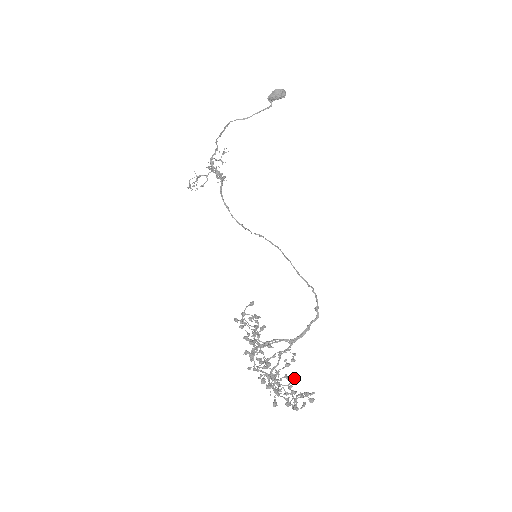
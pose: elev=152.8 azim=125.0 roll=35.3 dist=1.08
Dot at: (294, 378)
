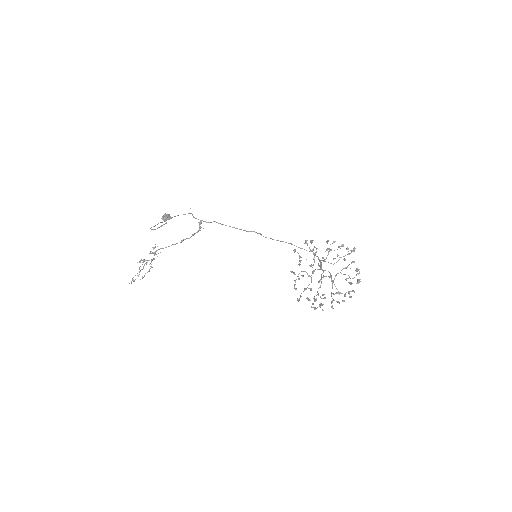
Dot at: occluded
